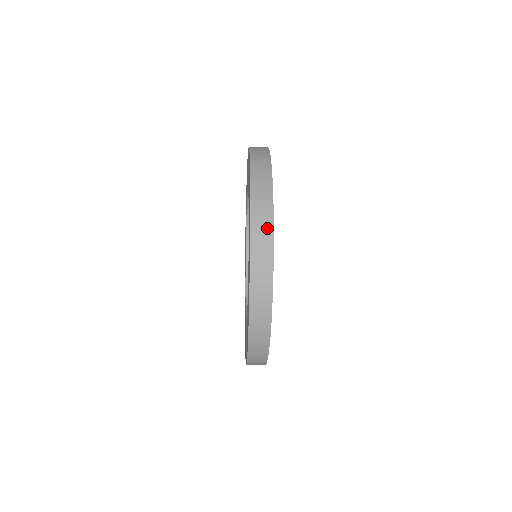
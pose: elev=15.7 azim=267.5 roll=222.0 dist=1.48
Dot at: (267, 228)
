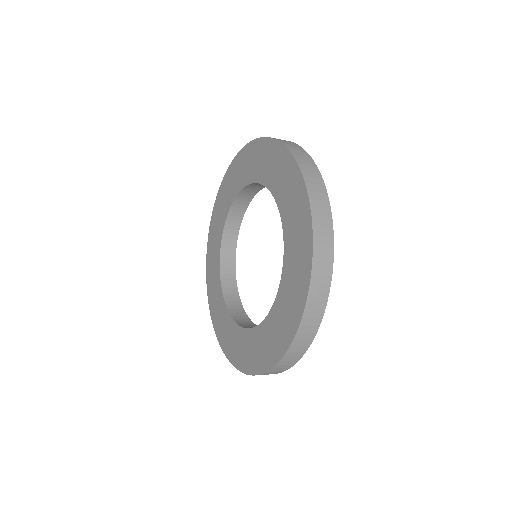
Dot at: (326, 214)
